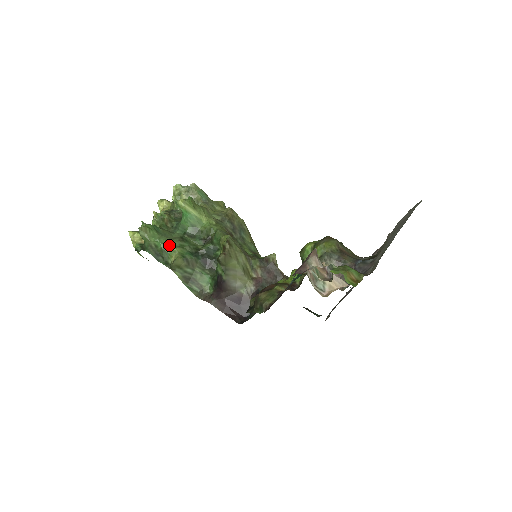
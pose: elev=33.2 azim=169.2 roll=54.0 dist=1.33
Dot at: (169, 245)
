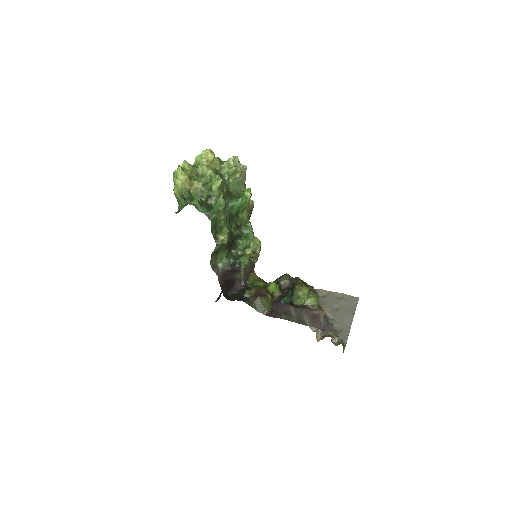
Dot at: (226, 225)
